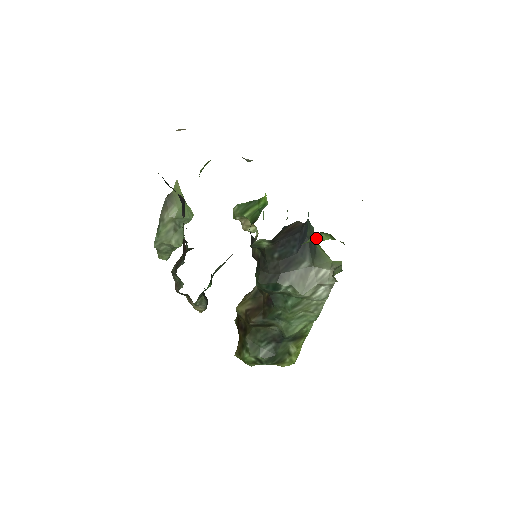
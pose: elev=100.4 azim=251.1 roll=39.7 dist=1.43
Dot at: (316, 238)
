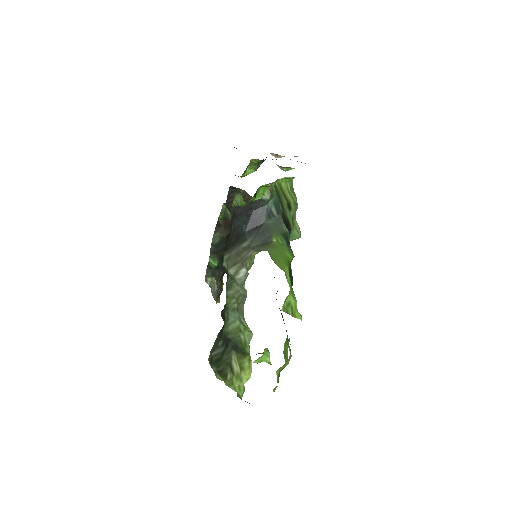
Dot at: (238, 200)
